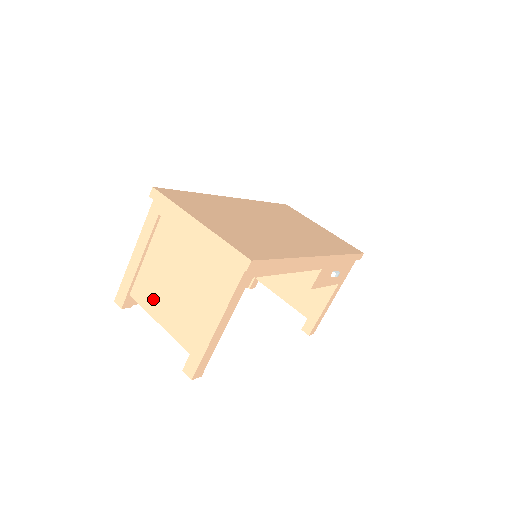
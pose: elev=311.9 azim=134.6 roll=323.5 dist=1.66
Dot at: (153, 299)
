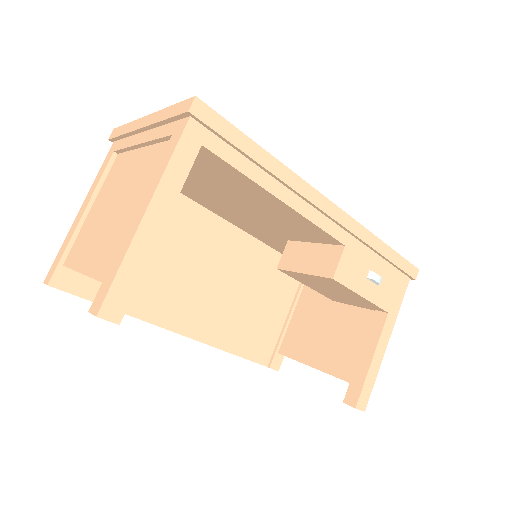
Dot at: (85, 248)
